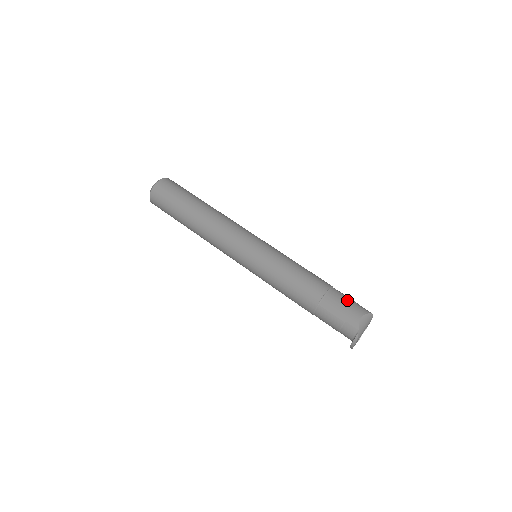
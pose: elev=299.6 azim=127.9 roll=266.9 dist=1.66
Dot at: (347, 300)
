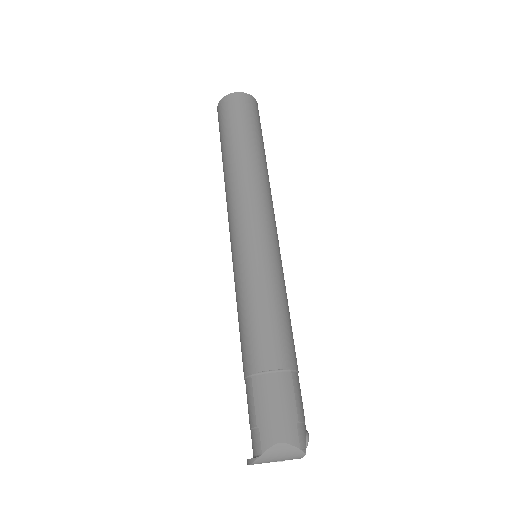
Dot at: (289, 404)
